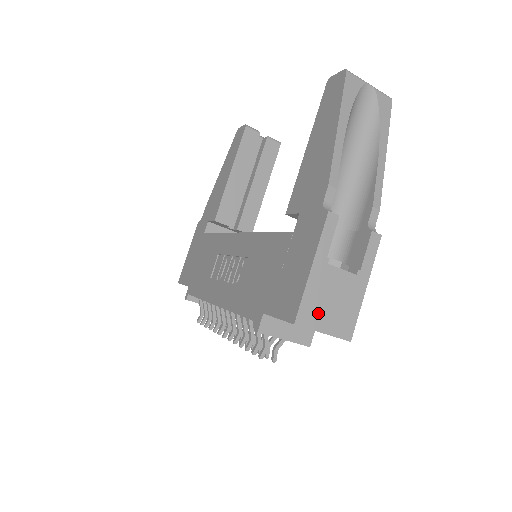
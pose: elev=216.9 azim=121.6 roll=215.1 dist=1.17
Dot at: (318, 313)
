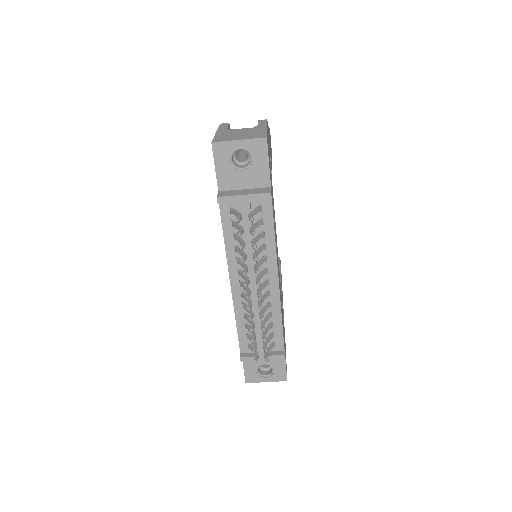
Dot at: (230, 138)
